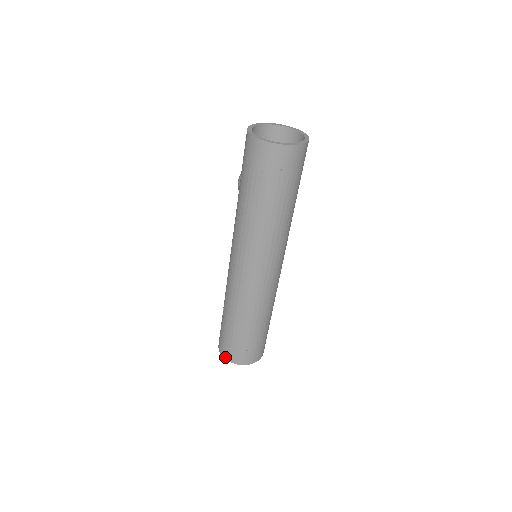
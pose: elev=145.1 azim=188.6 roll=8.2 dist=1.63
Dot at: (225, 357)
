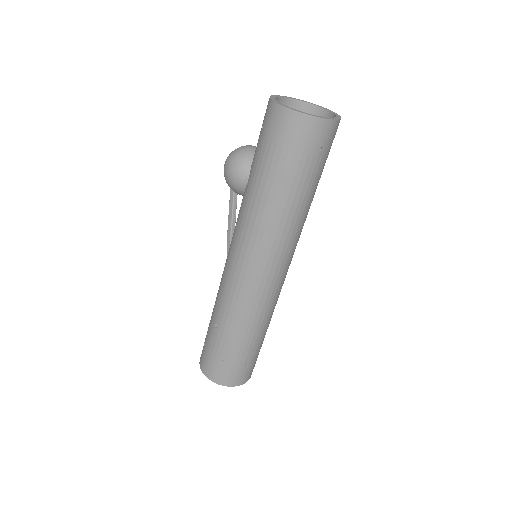
Dot at: (218, 382)
